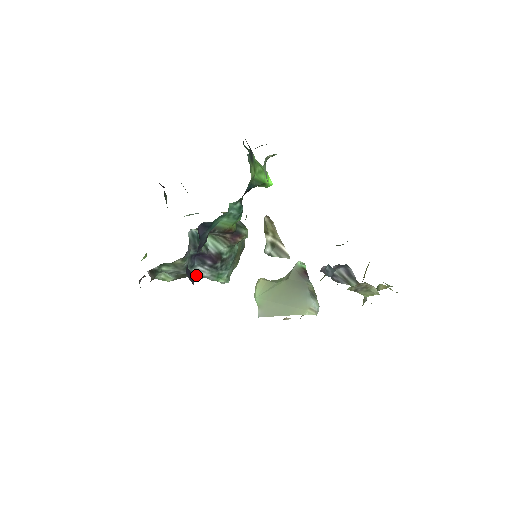
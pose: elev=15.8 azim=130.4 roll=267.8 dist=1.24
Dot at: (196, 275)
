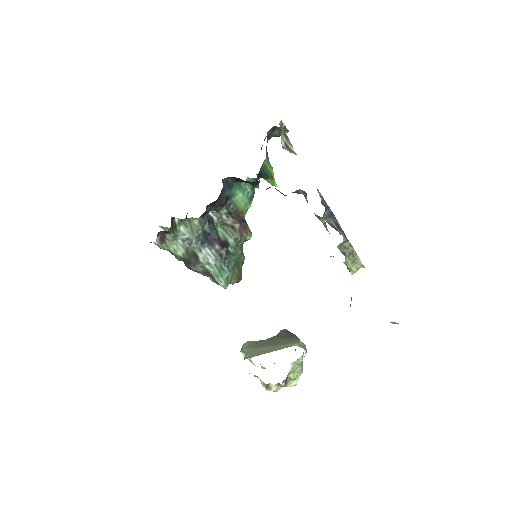
Dot at: (203, 258)
